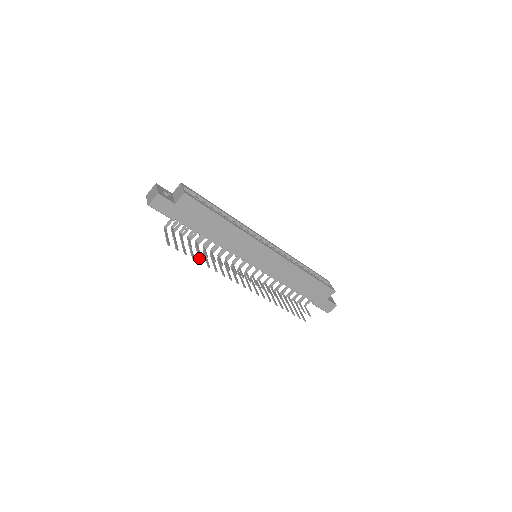
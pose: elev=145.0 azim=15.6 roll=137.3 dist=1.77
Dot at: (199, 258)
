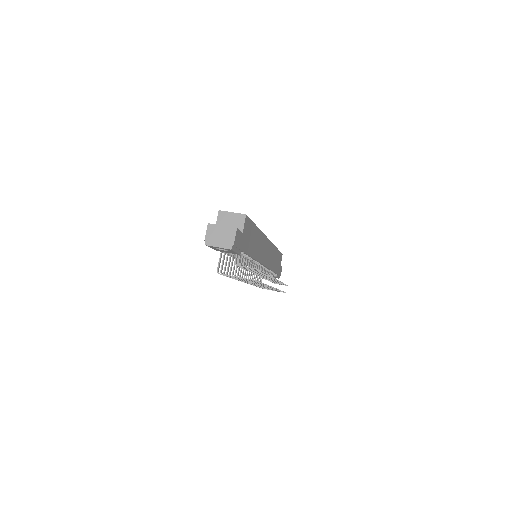
Dot at: occluded
